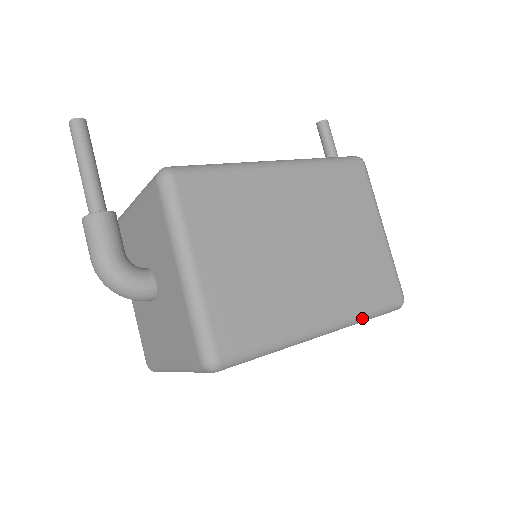
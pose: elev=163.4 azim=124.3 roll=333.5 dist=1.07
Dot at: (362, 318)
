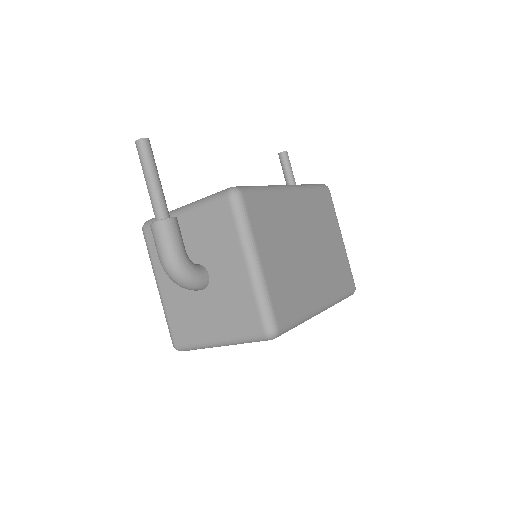
Dot at: (338, 301)
